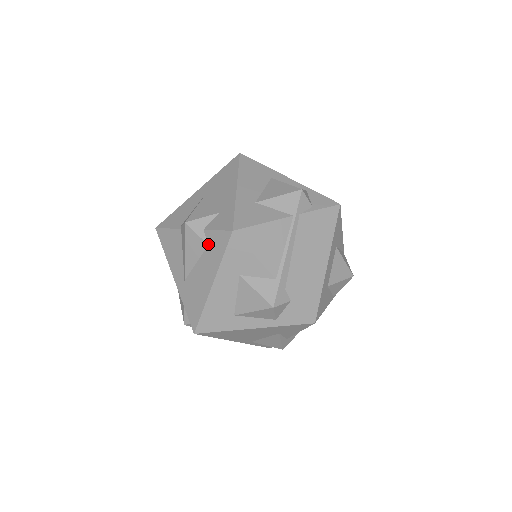
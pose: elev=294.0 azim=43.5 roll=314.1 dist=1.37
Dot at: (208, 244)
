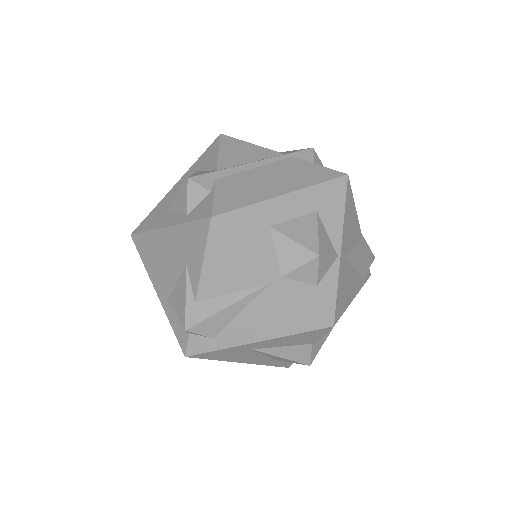
Dot at: occluded
